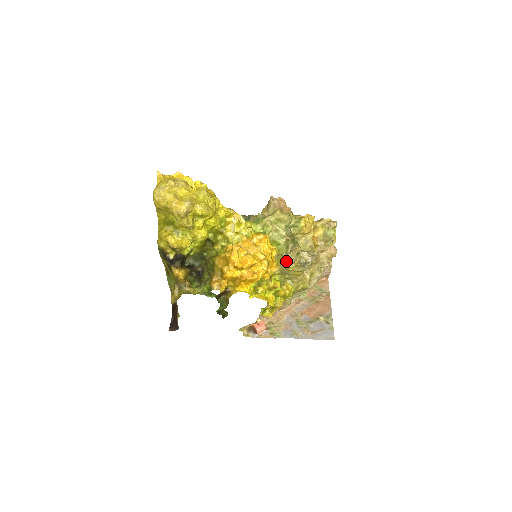
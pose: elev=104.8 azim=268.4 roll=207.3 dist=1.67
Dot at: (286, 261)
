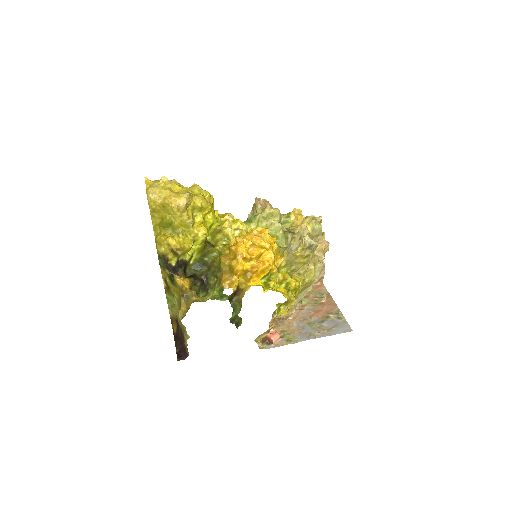
Dot at: (291, 248)
